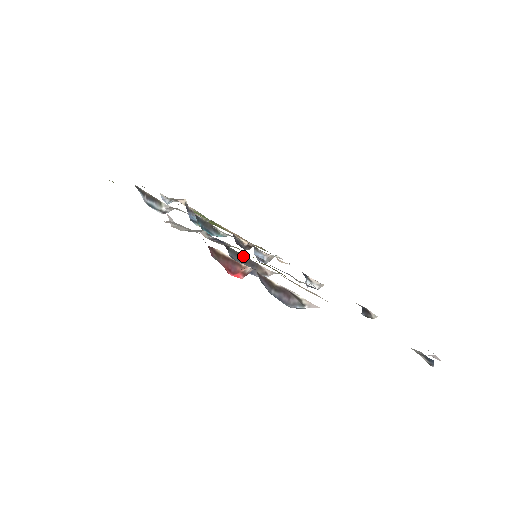
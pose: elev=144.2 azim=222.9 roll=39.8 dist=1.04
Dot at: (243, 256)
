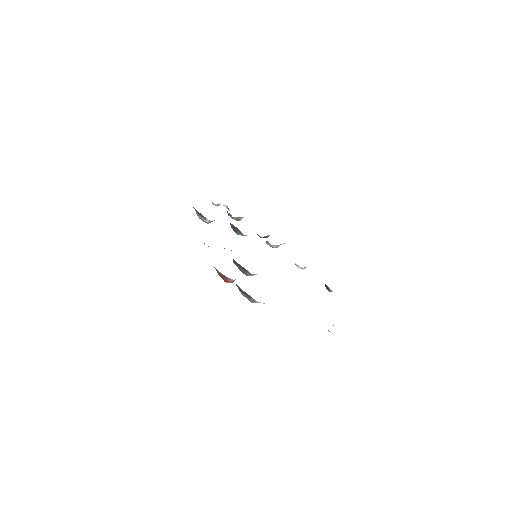
Dot at: (239, 265)
